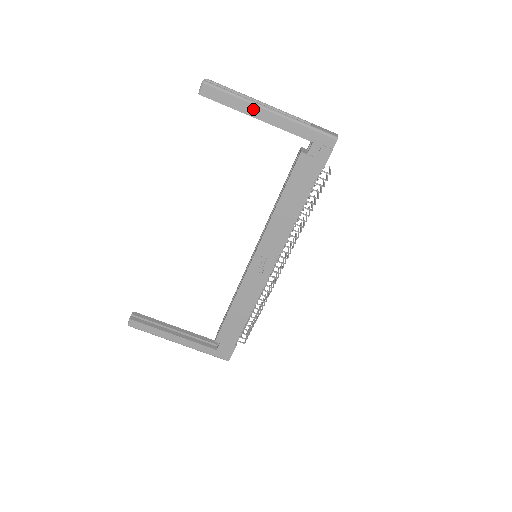
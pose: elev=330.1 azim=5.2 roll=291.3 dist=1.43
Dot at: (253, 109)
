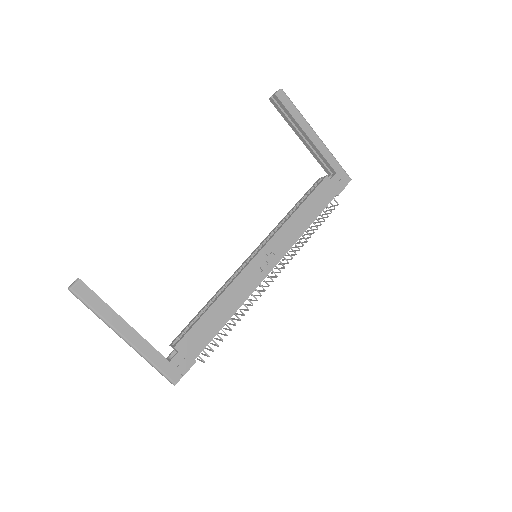
Dot at: (307, 127)
